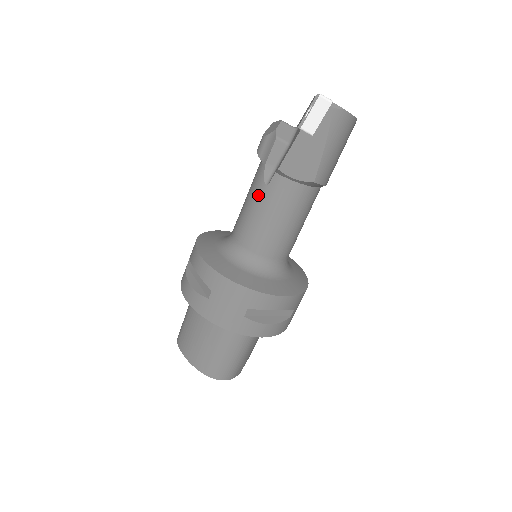
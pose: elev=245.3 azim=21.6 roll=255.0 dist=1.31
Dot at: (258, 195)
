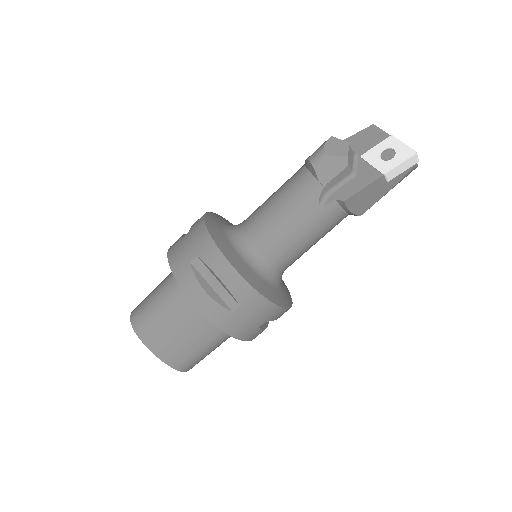
Dot at: (306, 214)
